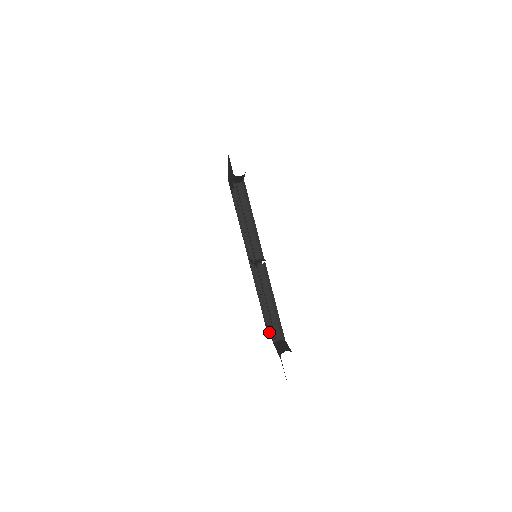
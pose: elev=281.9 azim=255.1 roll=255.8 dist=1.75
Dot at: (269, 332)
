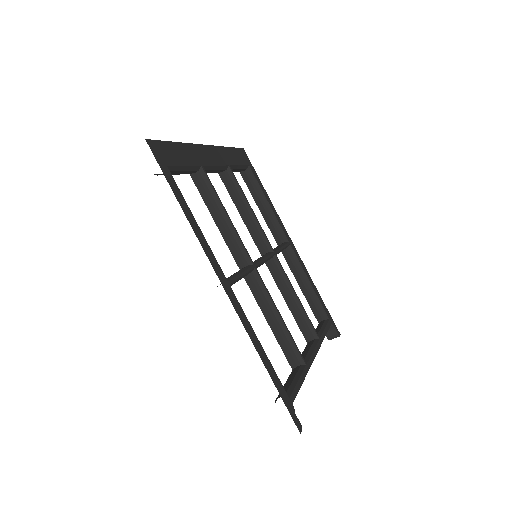
Dot at: (307, 343)
